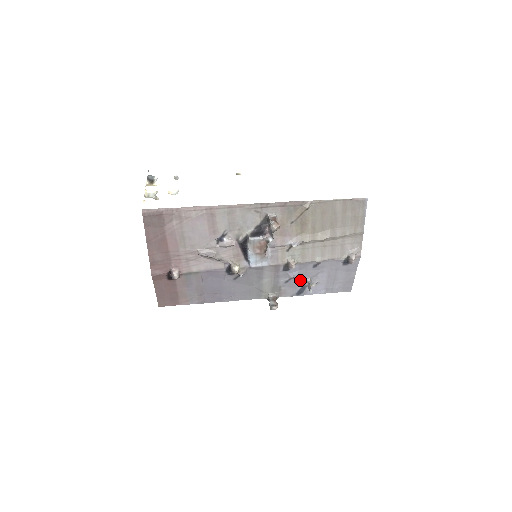
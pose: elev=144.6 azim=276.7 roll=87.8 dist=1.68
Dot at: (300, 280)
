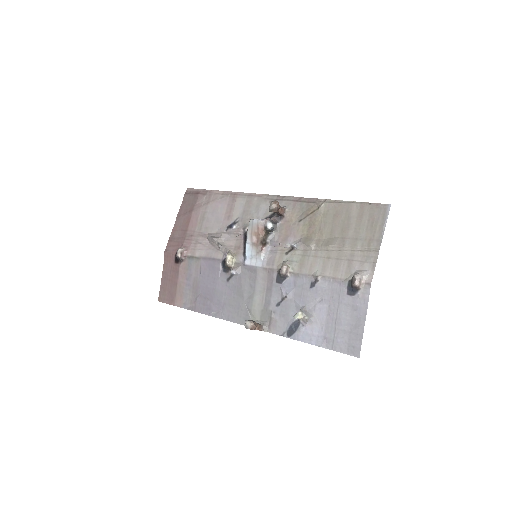
Dot at: (294, 307)
